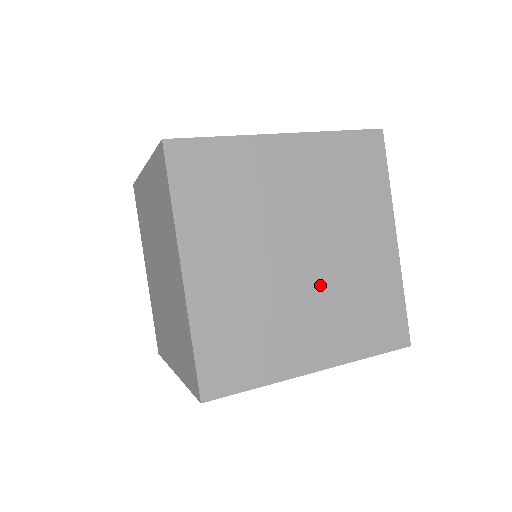
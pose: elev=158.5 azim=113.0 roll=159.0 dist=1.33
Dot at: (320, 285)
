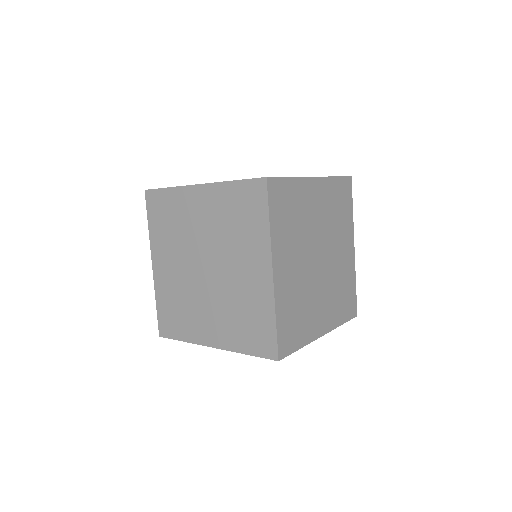
Dot at: (326, 278)
